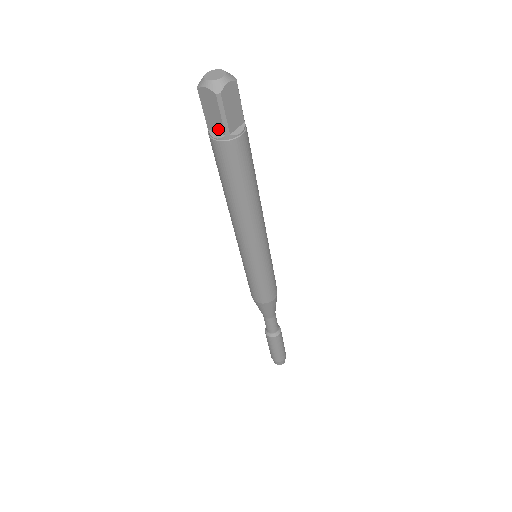
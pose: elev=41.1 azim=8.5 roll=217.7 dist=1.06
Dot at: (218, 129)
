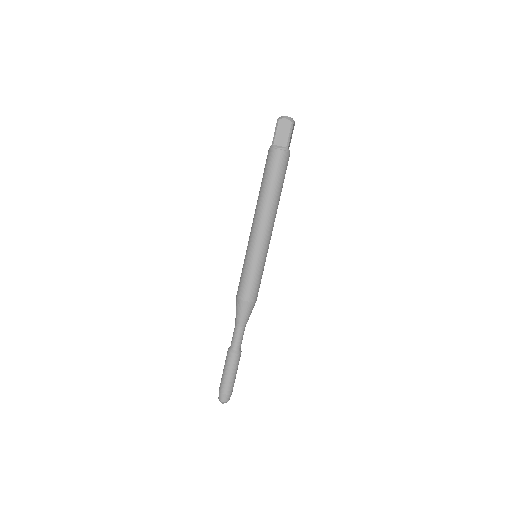
Dot at: (282, 144)
